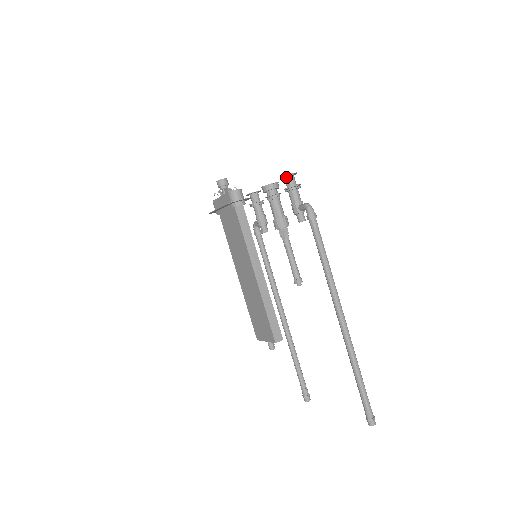
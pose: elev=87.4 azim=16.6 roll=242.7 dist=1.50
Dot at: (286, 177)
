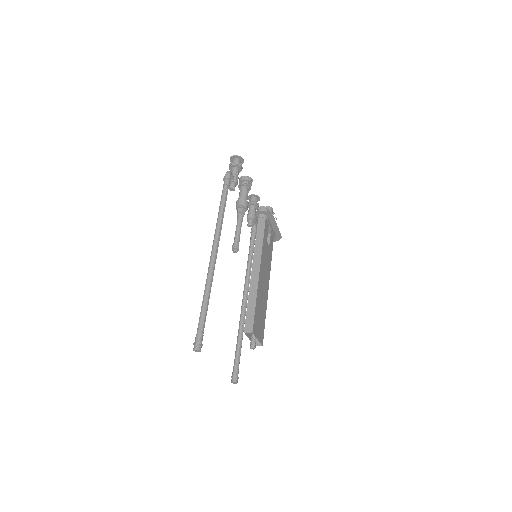
Dot at: (233, 160)
